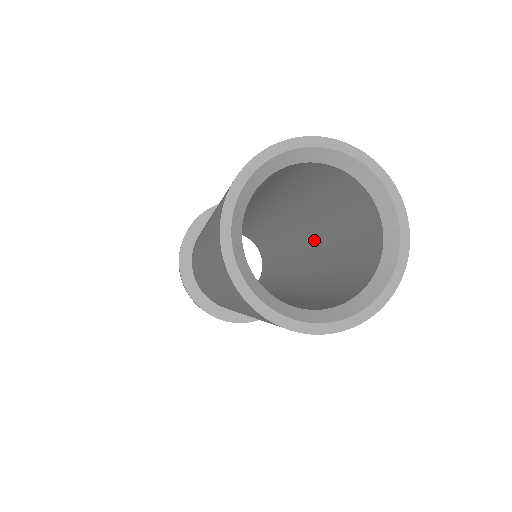
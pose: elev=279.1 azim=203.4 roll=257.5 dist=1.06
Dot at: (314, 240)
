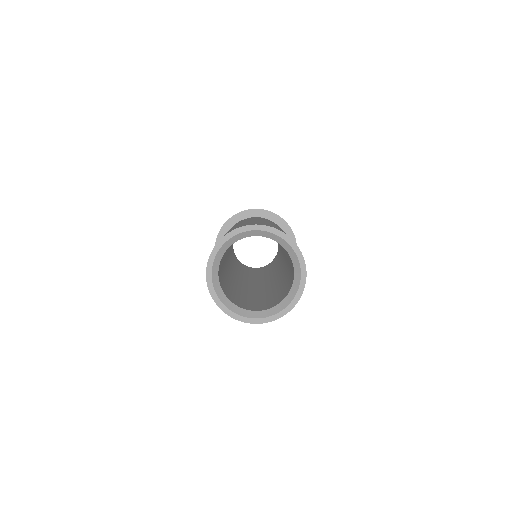
Dot at: occluded
